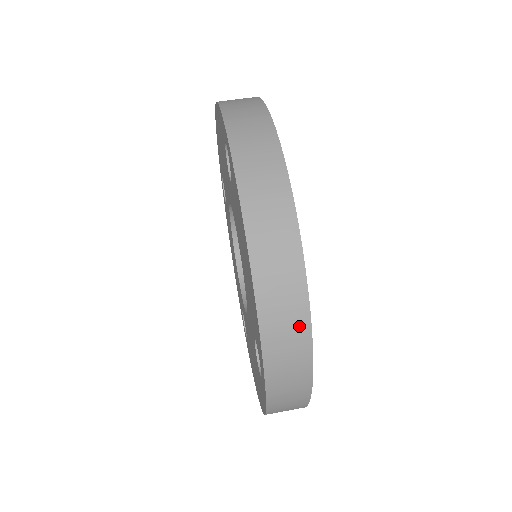
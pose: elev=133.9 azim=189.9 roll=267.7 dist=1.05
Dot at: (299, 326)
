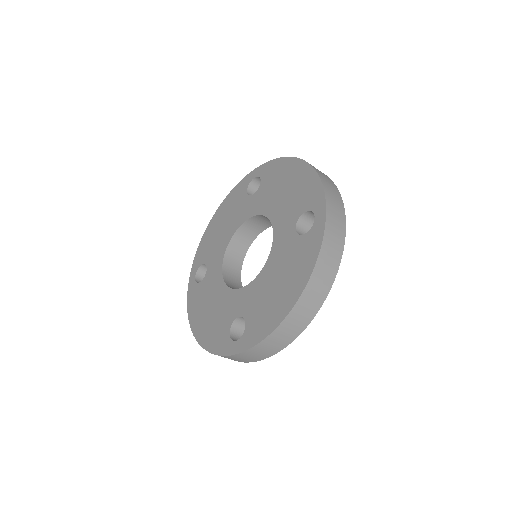
Dot at: (287, 340)
